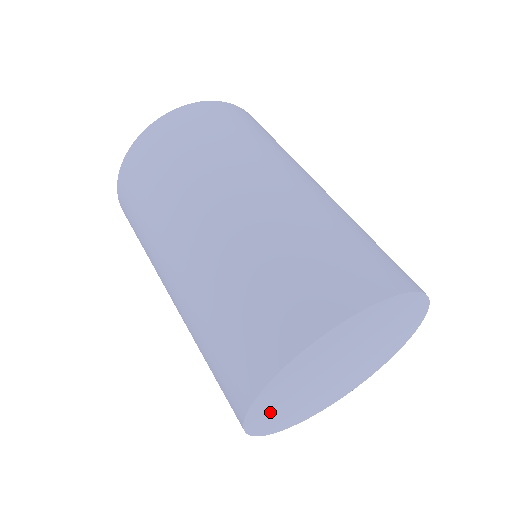
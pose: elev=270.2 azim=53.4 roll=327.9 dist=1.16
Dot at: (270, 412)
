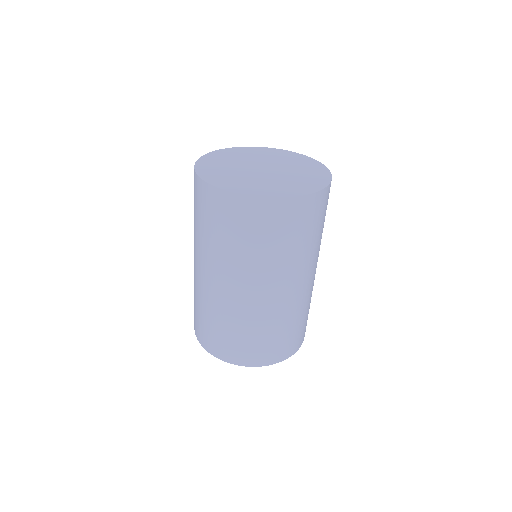
Dot at: occluded
